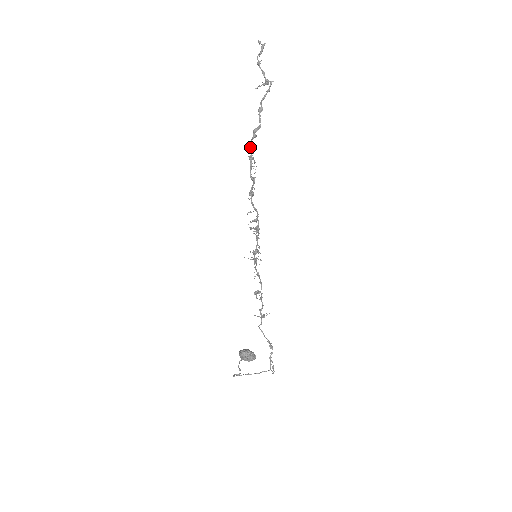
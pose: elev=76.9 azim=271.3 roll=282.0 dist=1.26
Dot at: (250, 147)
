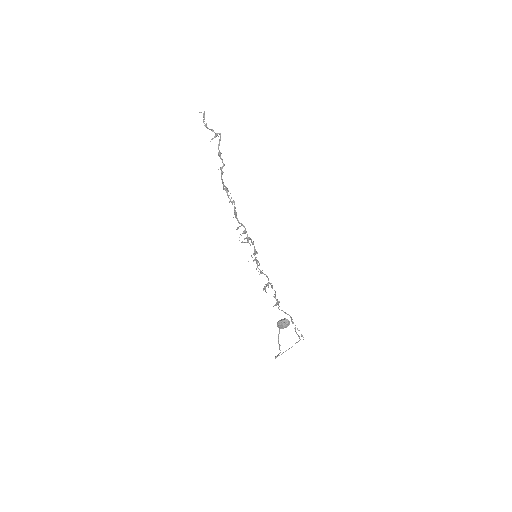
Dot at: occluded
